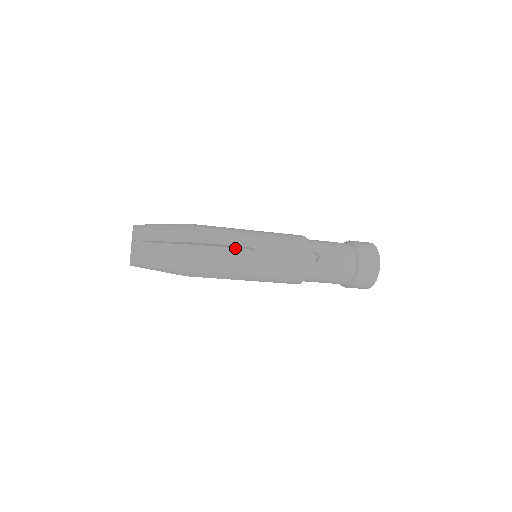
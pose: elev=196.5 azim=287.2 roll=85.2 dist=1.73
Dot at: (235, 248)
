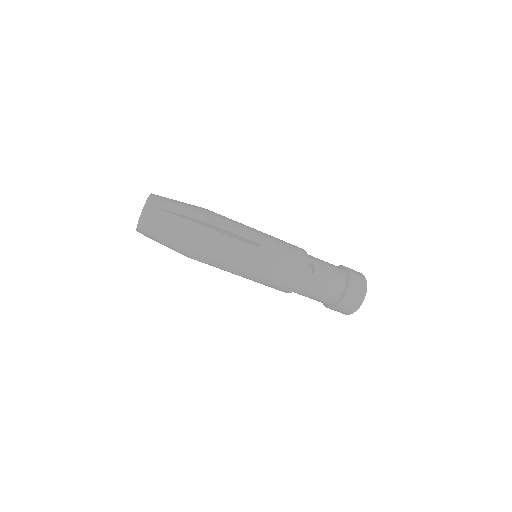
Dot at: occluded
